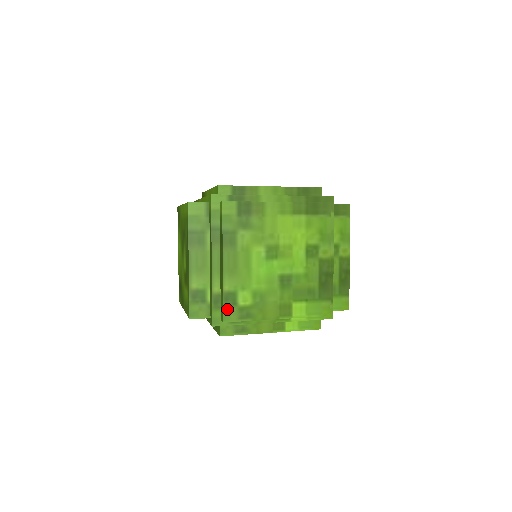
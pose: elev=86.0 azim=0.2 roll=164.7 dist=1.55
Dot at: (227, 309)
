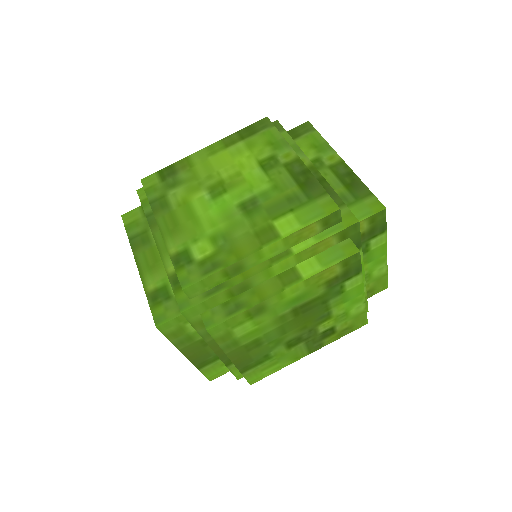
Dot at: (182, 272)
